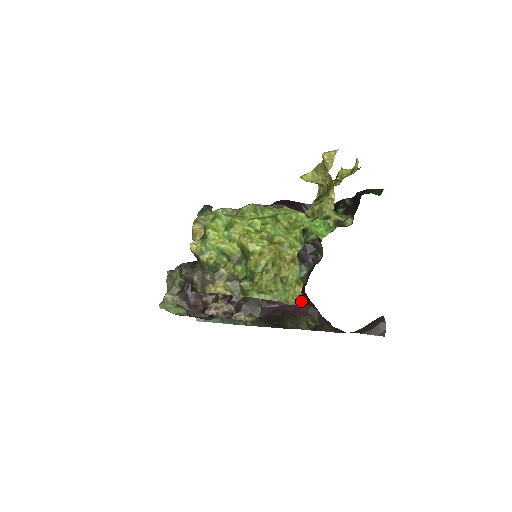
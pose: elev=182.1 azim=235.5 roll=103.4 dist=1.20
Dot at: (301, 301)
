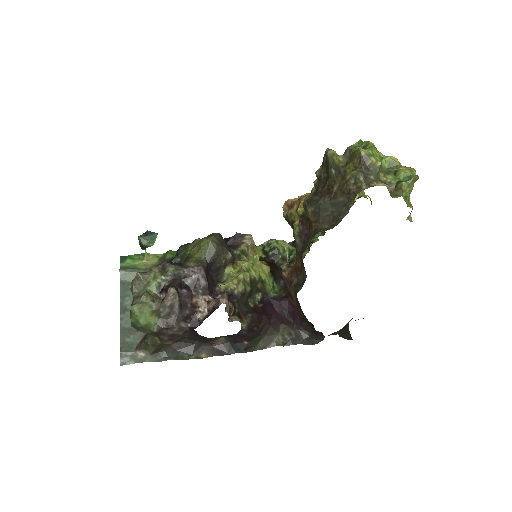
Dot at: (279, 313)
